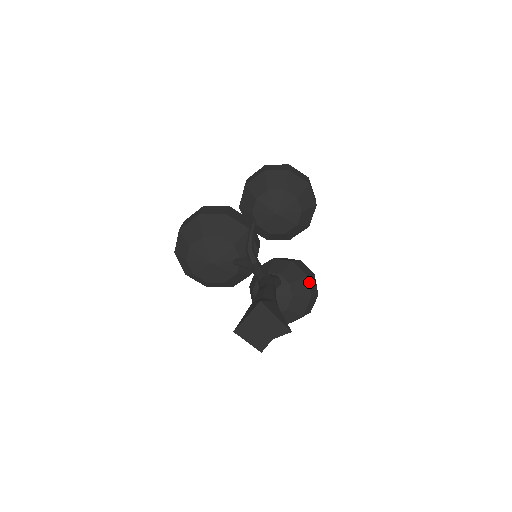
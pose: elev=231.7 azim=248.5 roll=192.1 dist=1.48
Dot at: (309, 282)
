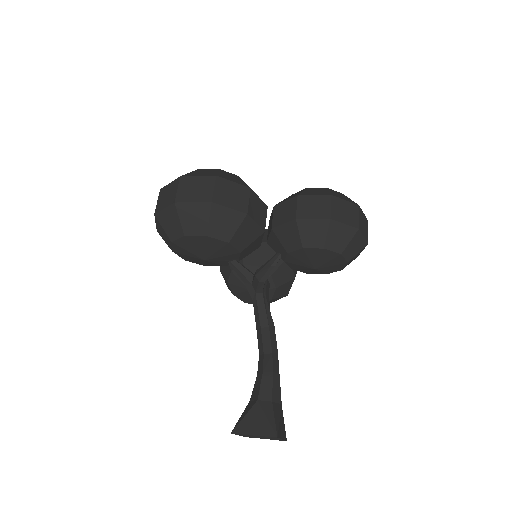
Dot at: (293, 281)
